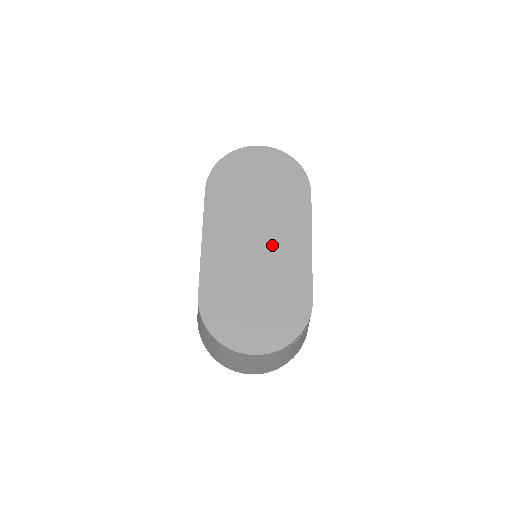
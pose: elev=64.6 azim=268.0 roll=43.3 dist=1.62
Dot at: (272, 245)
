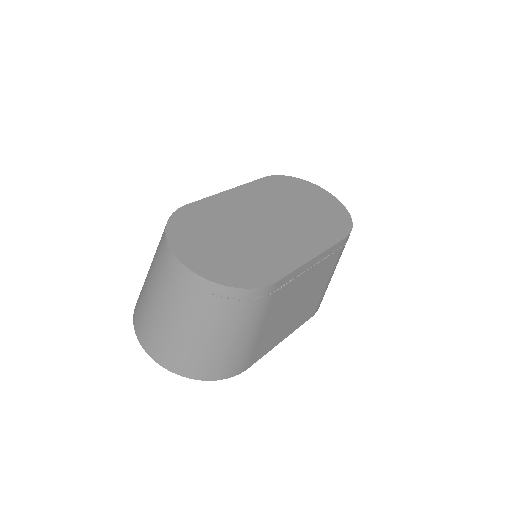
Dot at: (281, 232)
